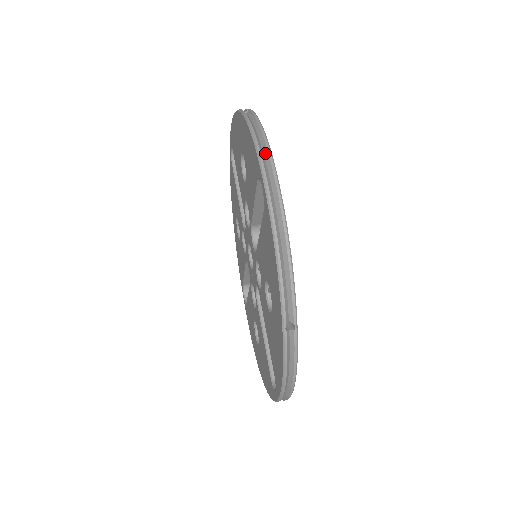
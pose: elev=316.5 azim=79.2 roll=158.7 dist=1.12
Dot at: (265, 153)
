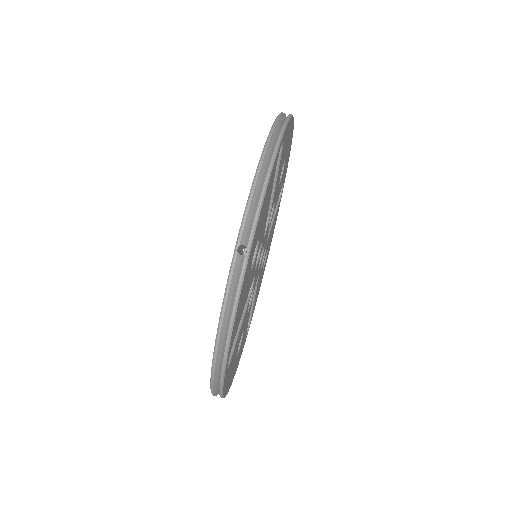
Dot at: (222, 353)
